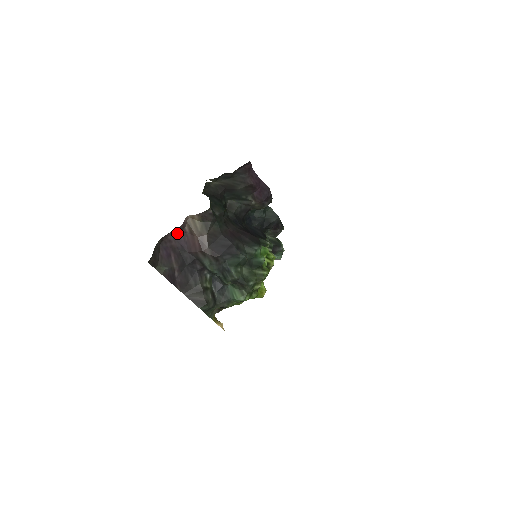
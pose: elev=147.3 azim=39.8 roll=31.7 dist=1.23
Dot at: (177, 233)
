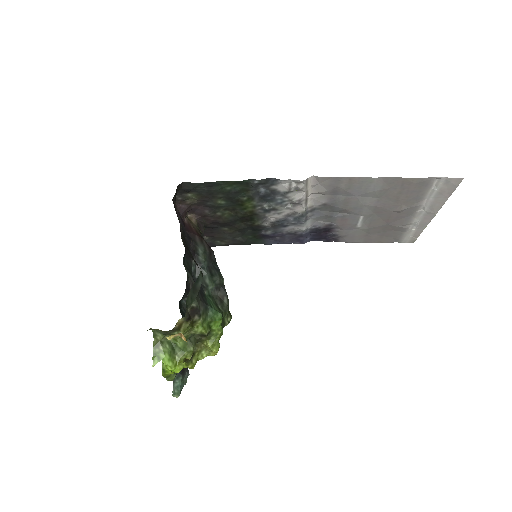
Dot at: (179, 214)
